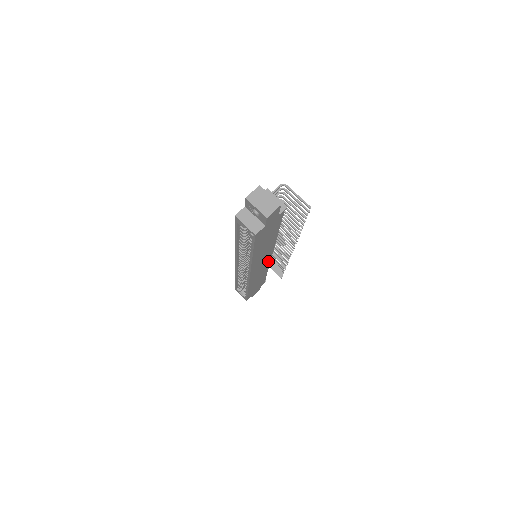
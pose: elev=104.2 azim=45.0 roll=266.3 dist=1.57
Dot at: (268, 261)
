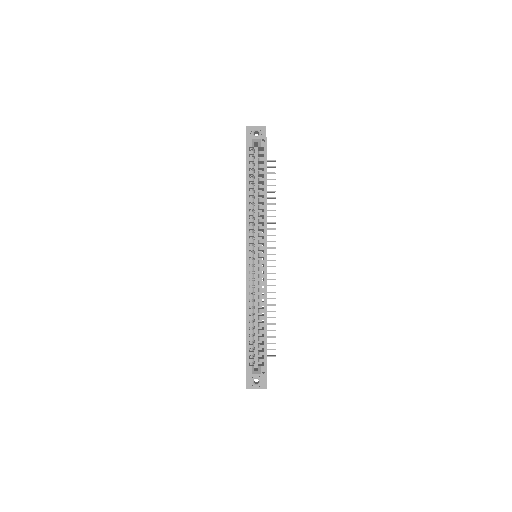
Dot at: occluded
